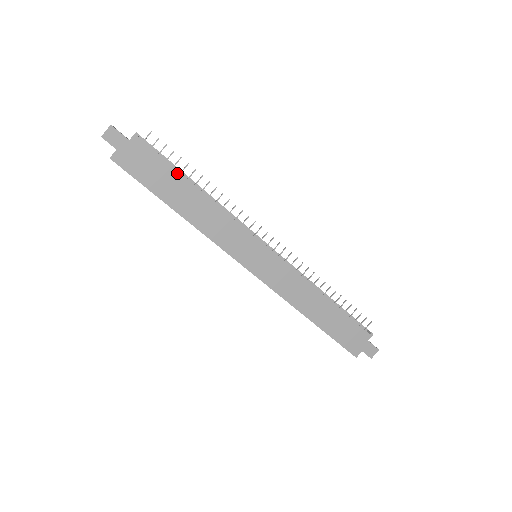
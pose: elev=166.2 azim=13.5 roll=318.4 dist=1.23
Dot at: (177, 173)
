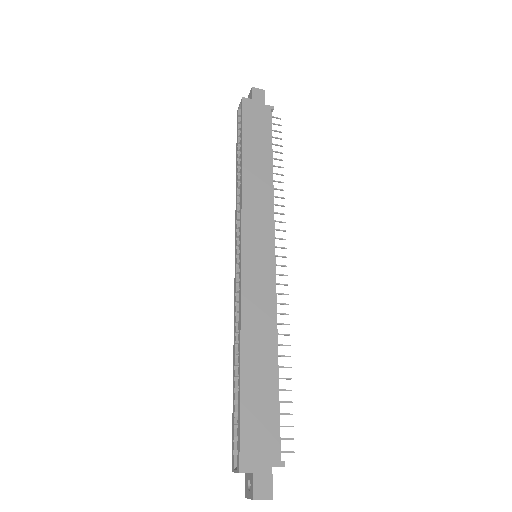
Dot at: (271, 145)
